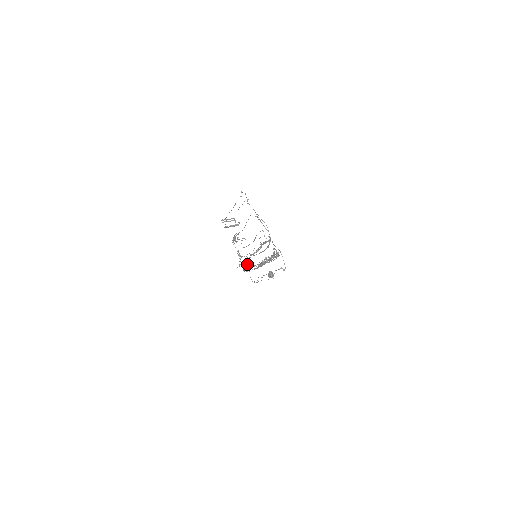
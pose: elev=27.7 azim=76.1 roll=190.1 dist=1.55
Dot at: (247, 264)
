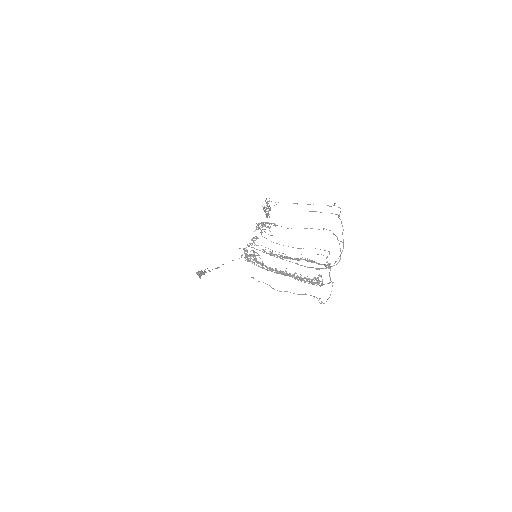
Dot at: (254, 255)
